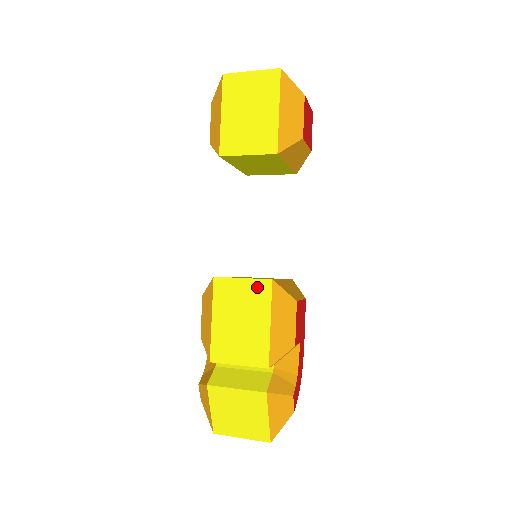
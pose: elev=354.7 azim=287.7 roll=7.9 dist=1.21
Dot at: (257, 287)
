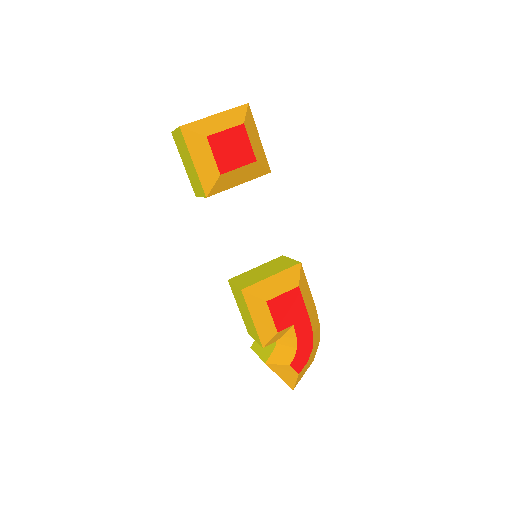
Dot at: (239, 293)
